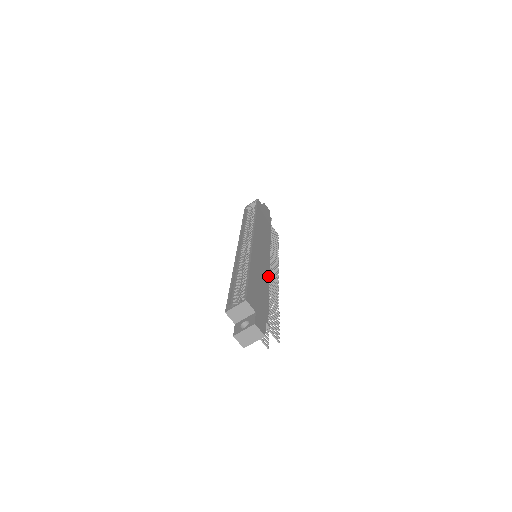
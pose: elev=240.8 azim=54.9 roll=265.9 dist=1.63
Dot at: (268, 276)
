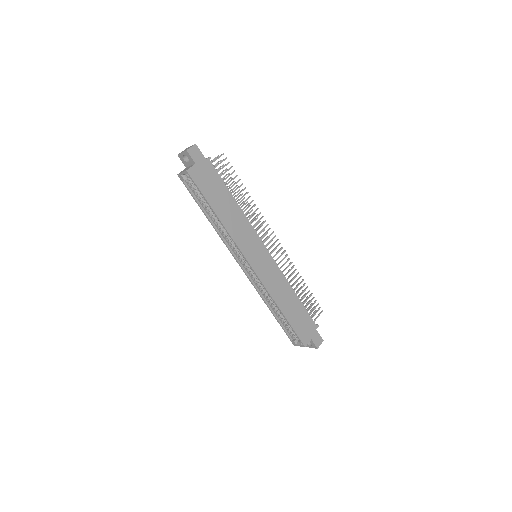
Dot at: (284, 279)
